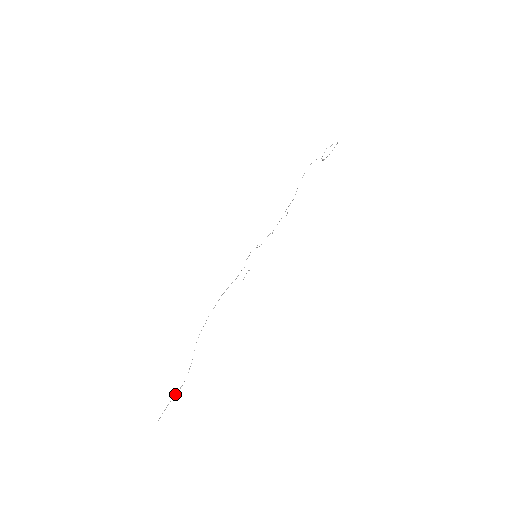
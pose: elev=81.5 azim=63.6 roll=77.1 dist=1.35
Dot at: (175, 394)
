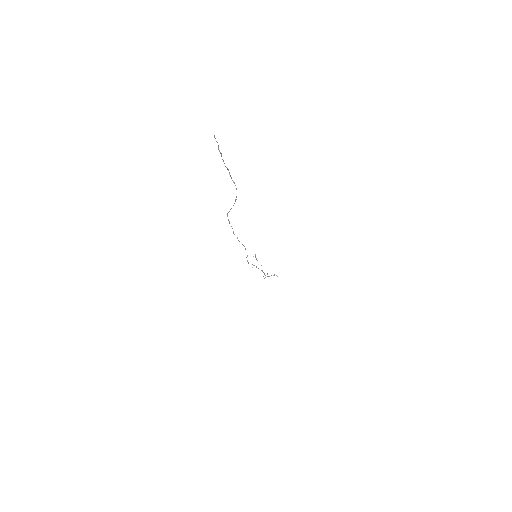
Dot at: occluded
